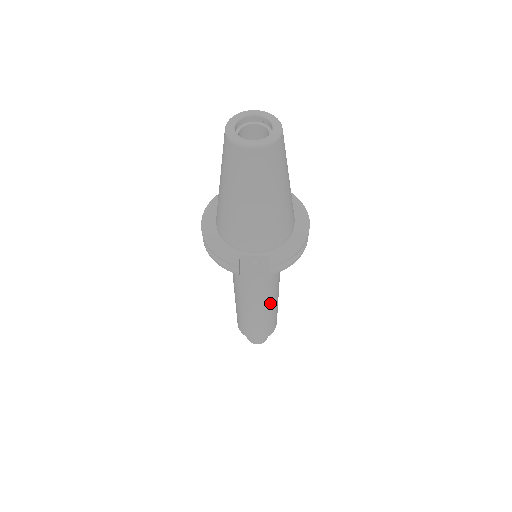
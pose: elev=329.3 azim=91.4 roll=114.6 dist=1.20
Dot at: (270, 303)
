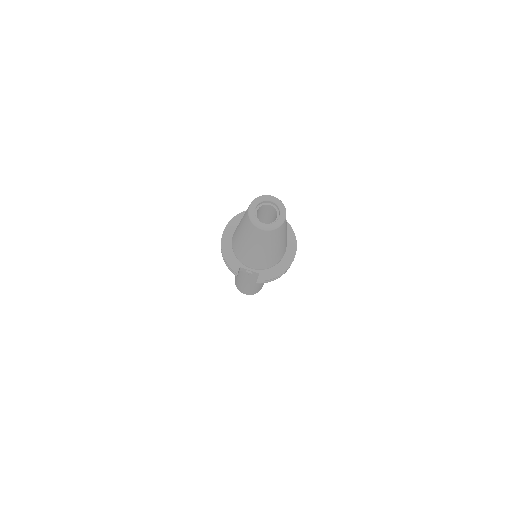
Dot at: occluded
